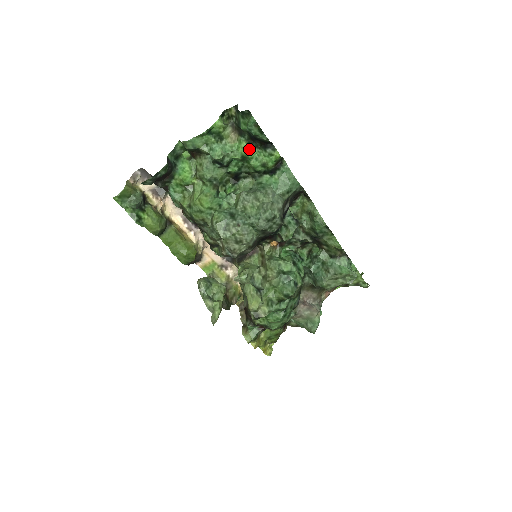
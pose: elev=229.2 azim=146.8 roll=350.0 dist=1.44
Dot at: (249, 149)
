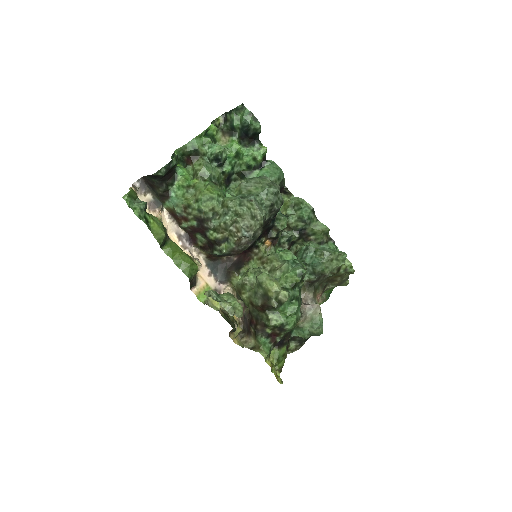
Dot at: (240, 147)
